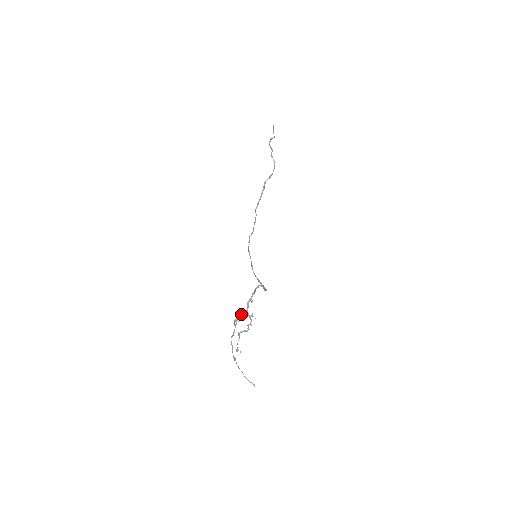
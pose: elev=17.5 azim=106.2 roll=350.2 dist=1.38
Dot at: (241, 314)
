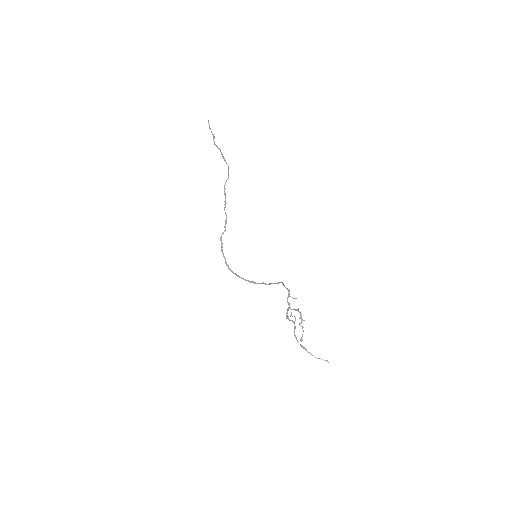
Dot at: (288, 310)
